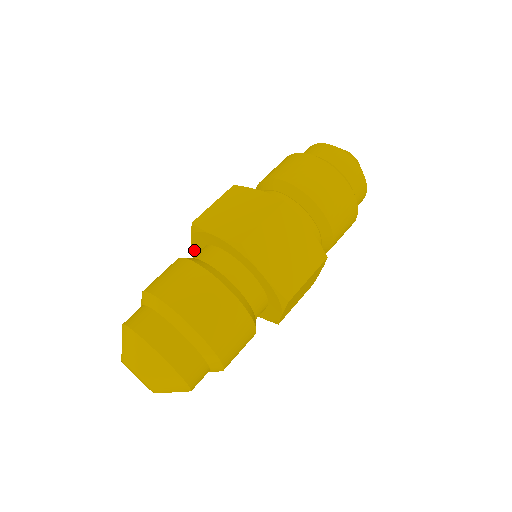
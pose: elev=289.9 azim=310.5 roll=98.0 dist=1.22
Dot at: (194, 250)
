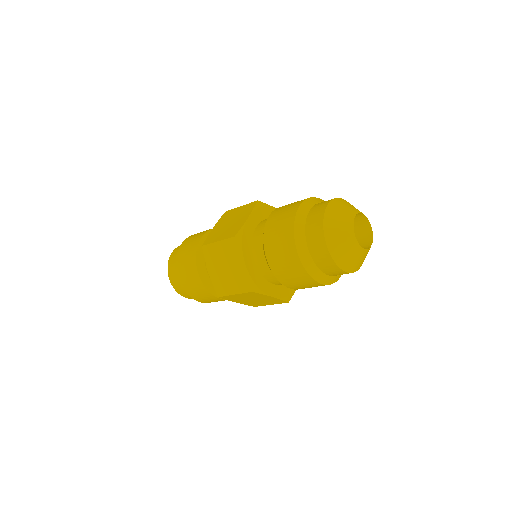
Dot at: occluded
